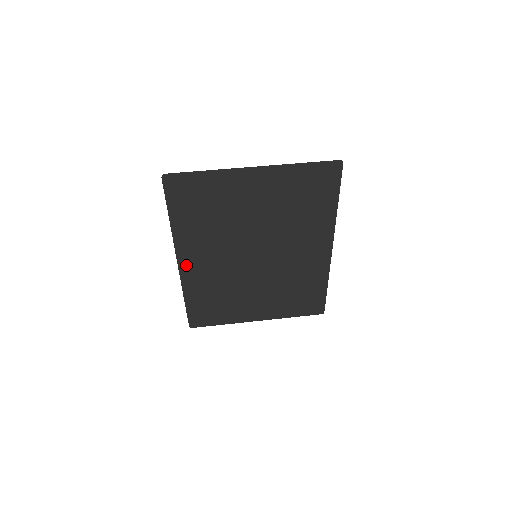
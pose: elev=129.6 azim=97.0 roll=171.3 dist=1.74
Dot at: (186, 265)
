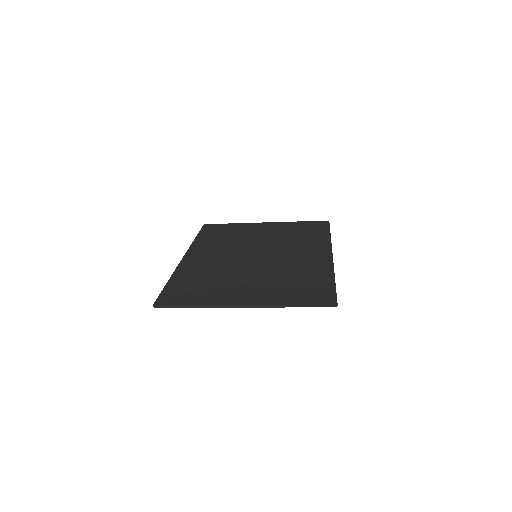
Dot at: (189, 259)
